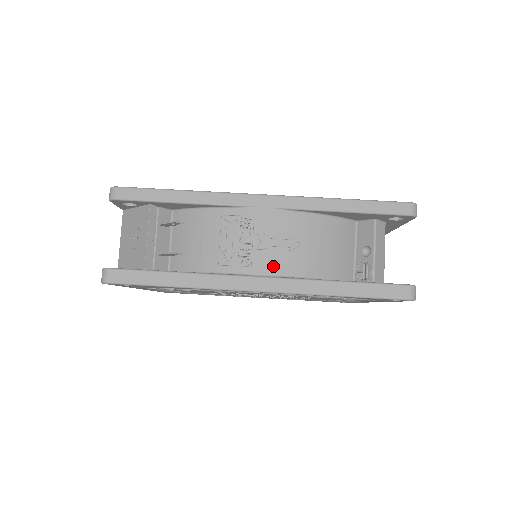
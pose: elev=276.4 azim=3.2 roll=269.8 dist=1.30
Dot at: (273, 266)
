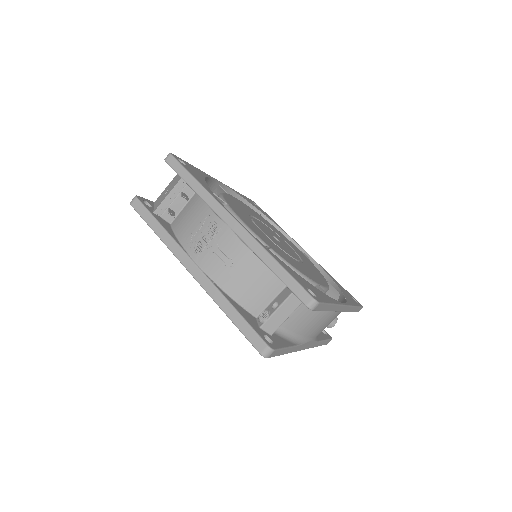
Dot at: (208, 266)
